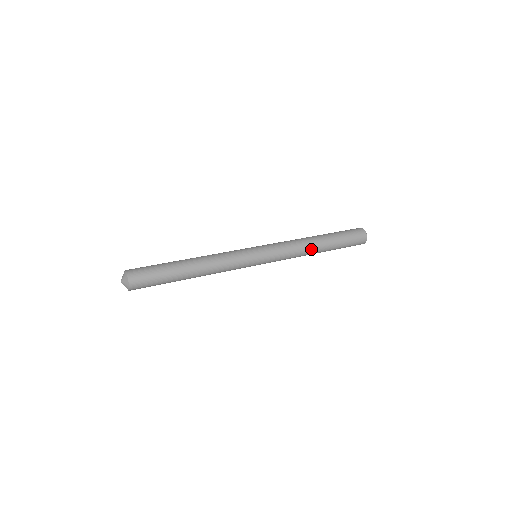
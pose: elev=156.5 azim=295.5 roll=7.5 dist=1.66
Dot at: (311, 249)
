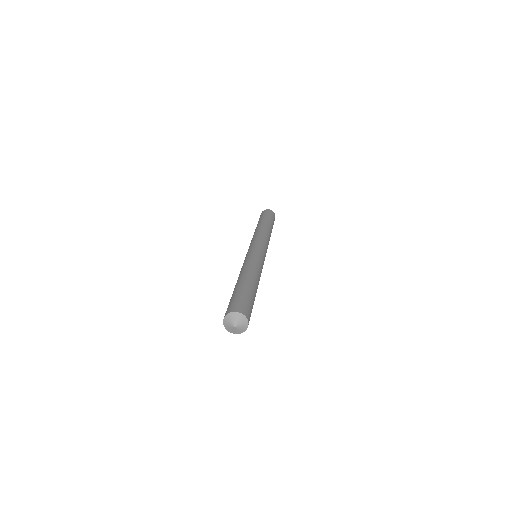
Dot at: (267, 230)
